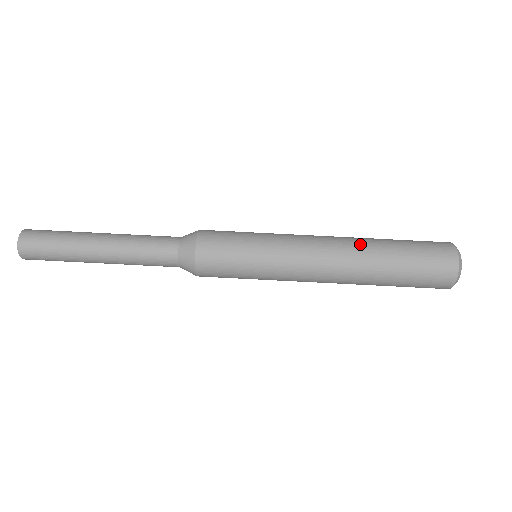
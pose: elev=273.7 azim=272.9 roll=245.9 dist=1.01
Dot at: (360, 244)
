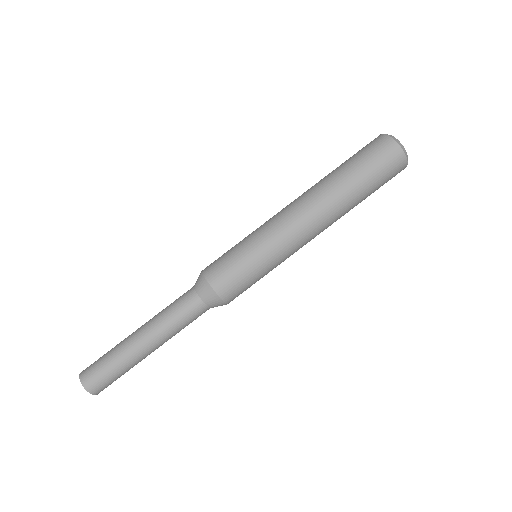
Dot at: (322, 189)
